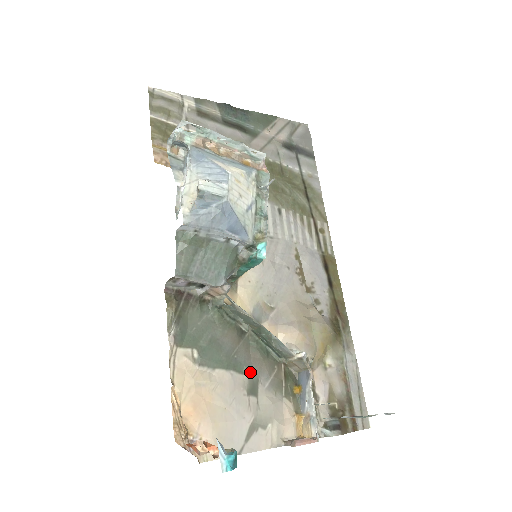
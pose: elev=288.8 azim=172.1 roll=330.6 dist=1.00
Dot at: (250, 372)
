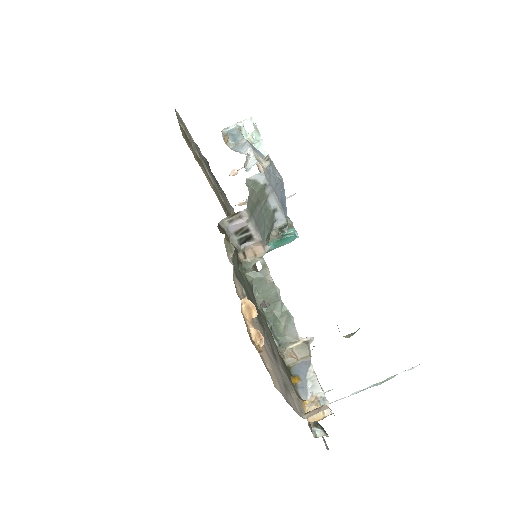
Dot at: (269, 340)
